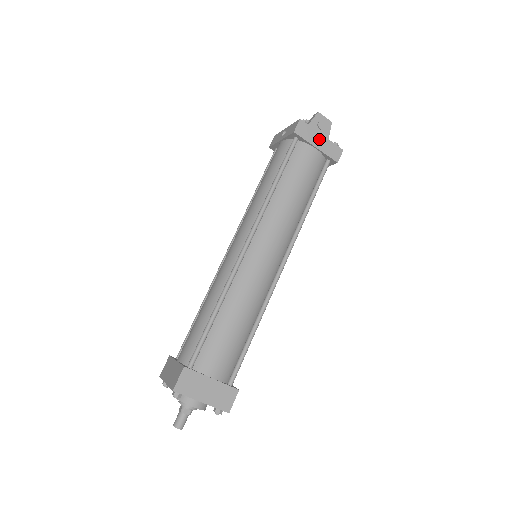
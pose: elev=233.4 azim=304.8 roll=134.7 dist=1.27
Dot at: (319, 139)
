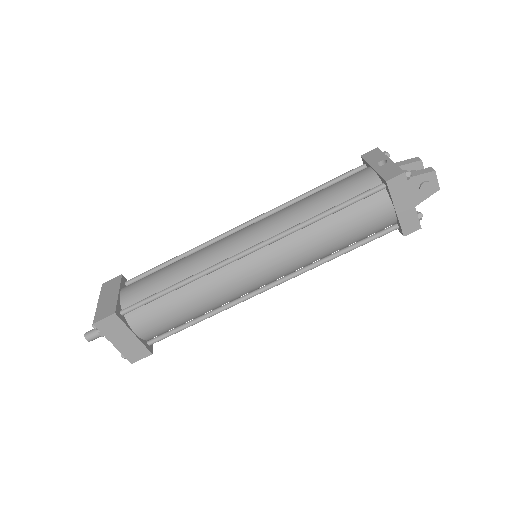
Dot at: (406, 204)
